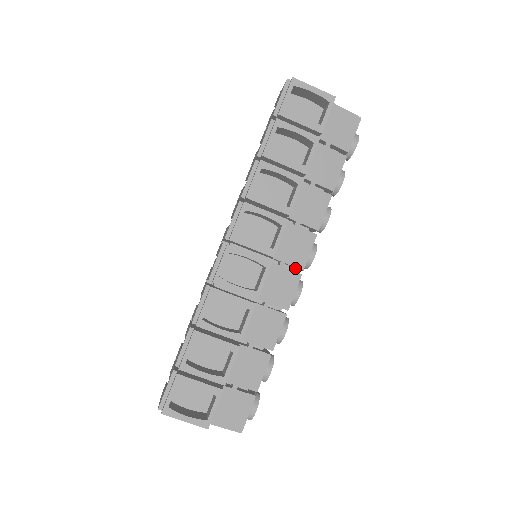
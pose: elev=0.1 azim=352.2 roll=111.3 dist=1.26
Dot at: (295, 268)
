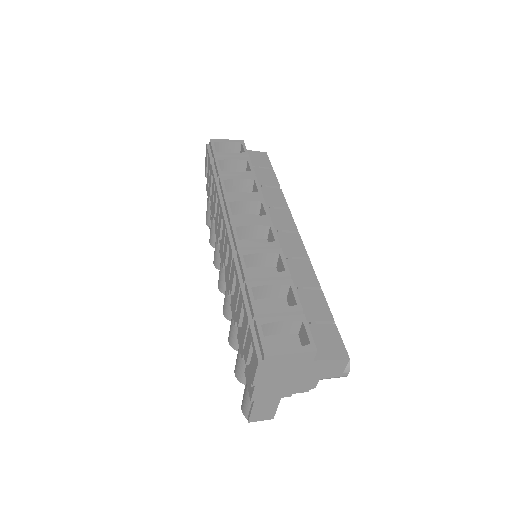
Dot at: occluded
